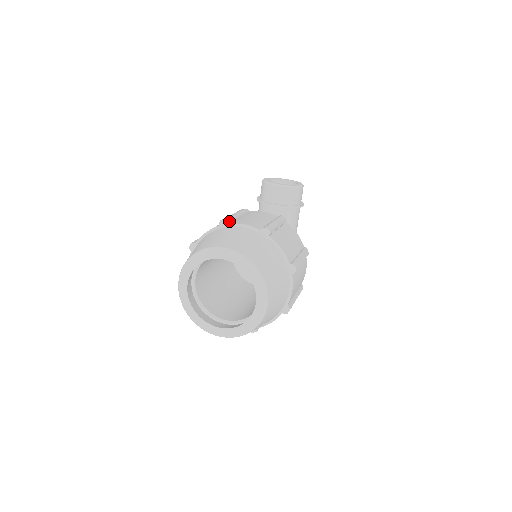
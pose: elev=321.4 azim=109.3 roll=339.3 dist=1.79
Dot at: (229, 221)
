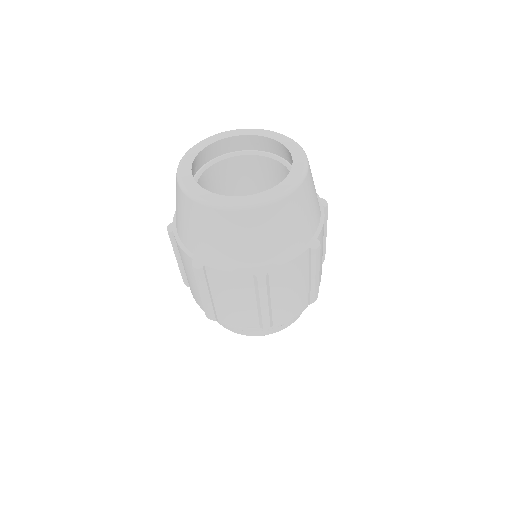
Dot at: occluded
